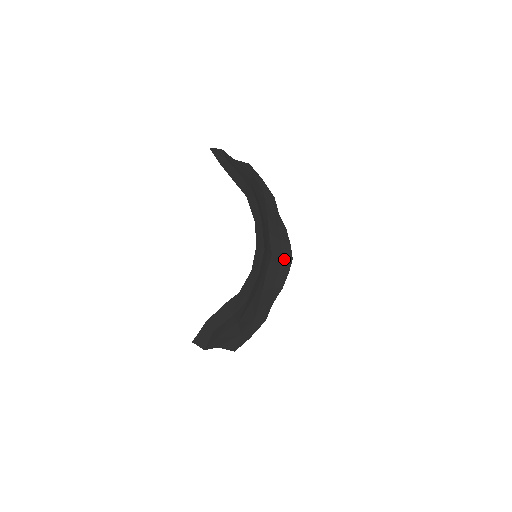
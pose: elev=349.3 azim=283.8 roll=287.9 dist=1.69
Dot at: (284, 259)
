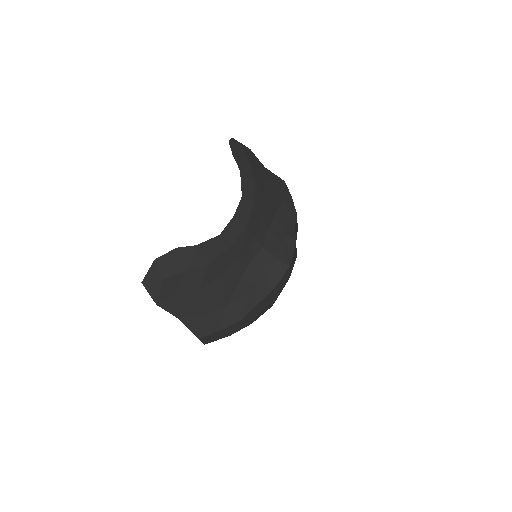
Dot at: (278, 261)
